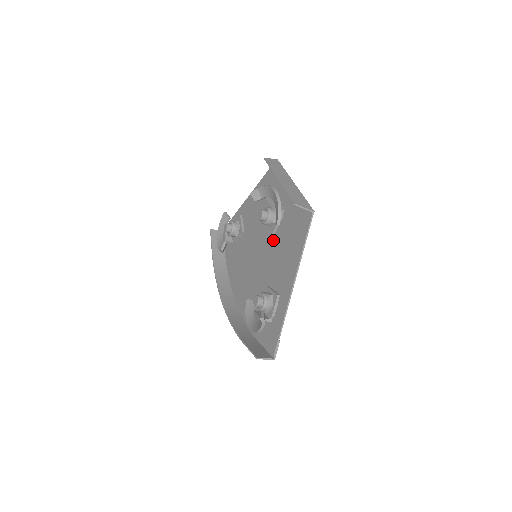
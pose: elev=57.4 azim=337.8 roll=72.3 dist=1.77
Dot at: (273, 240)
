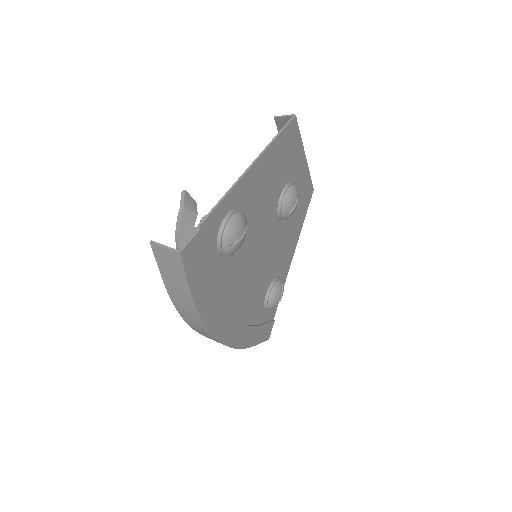
Dot at: (271, 211)
